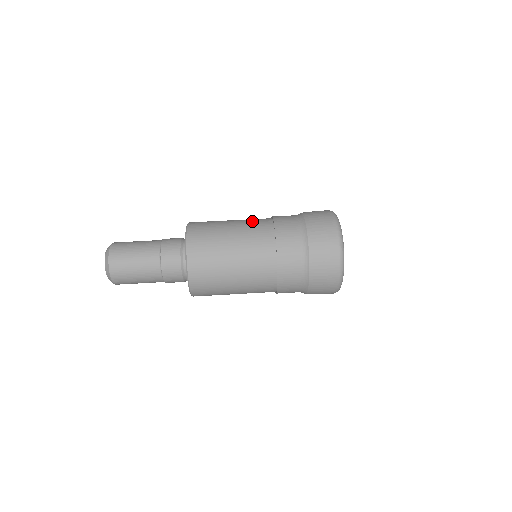
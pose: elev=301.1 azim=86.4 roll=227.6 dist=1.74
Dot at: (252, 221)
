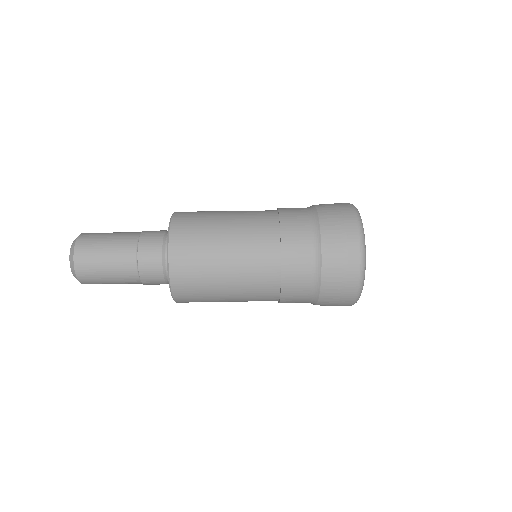
Dot at: occluded
